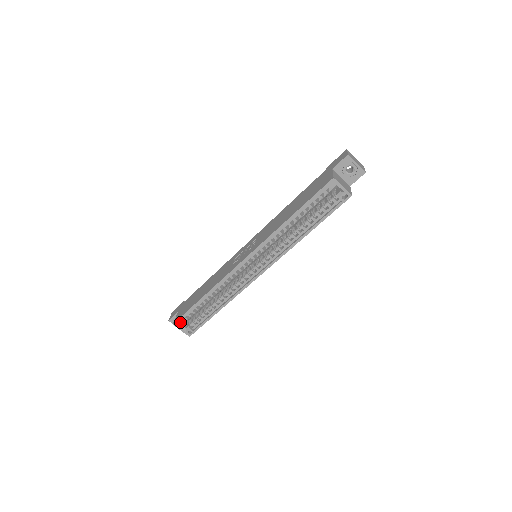
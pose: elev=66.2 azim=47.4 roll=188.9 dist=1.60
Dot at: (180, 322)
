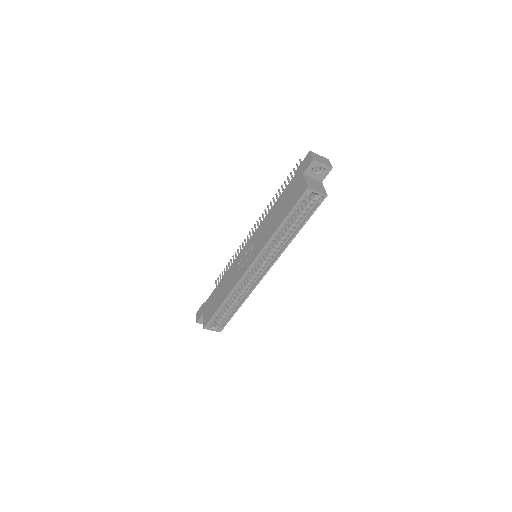
Dot at: (209, 325)
